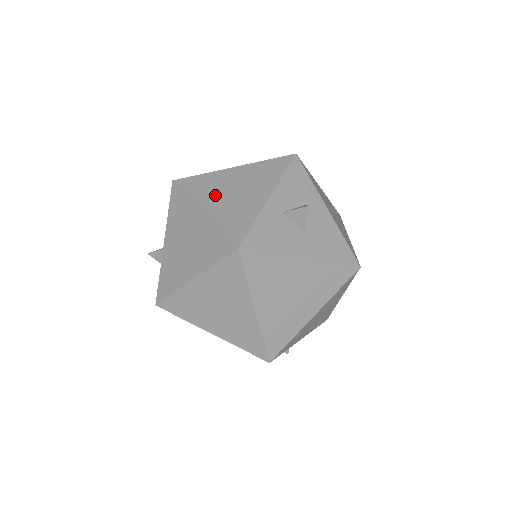
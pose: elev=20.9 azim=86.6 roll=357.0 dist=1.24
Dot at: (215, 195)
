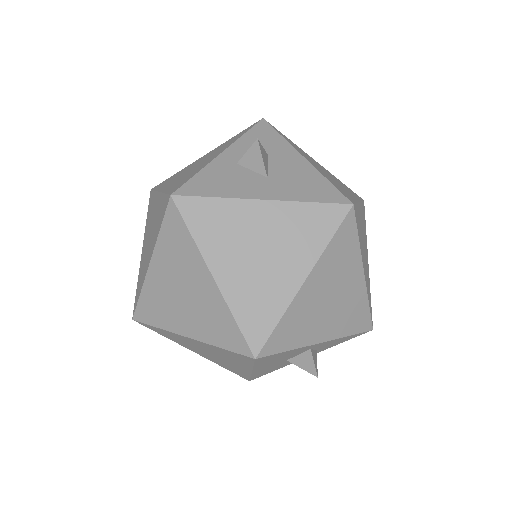
Dot at: (177, 177)
